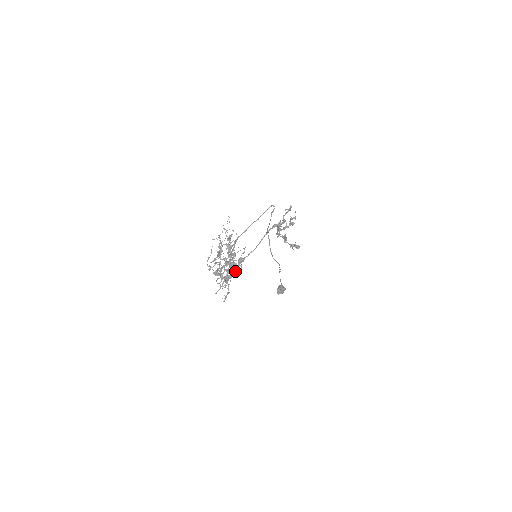
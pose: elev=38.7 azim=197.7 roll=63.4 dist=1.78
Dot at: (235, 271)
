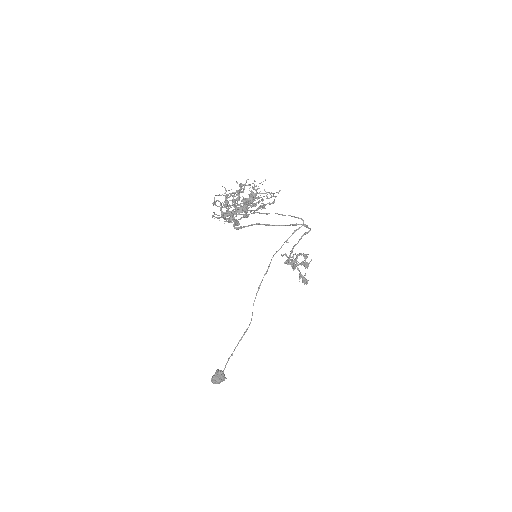
Dot at: (251, 210)
